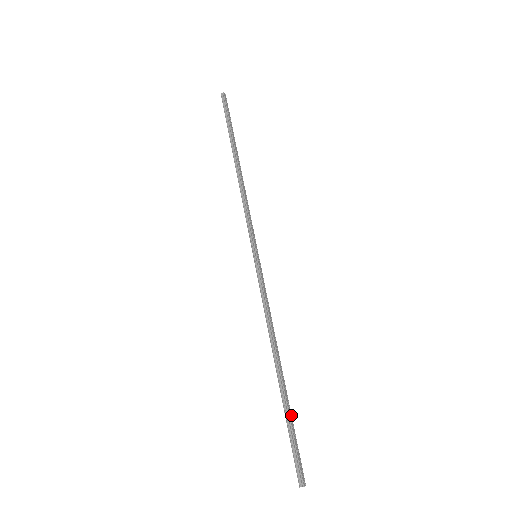
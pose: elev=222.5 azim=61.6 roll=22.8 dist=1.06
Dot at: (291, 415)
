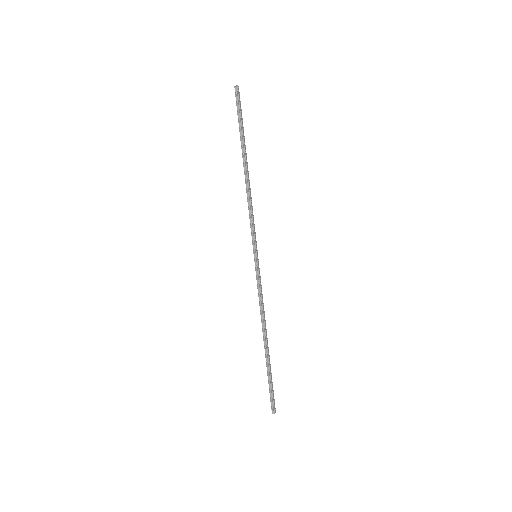
Dot at: occluded
